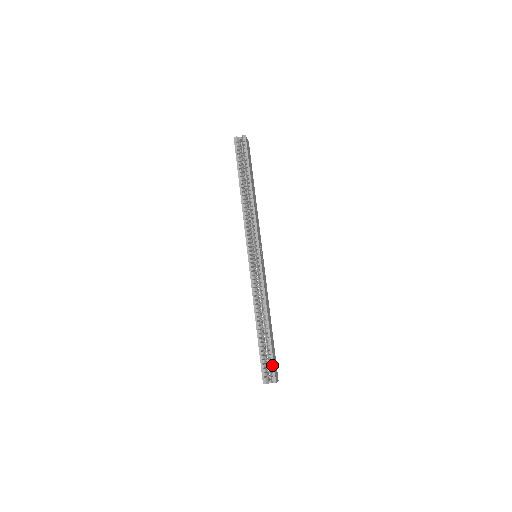
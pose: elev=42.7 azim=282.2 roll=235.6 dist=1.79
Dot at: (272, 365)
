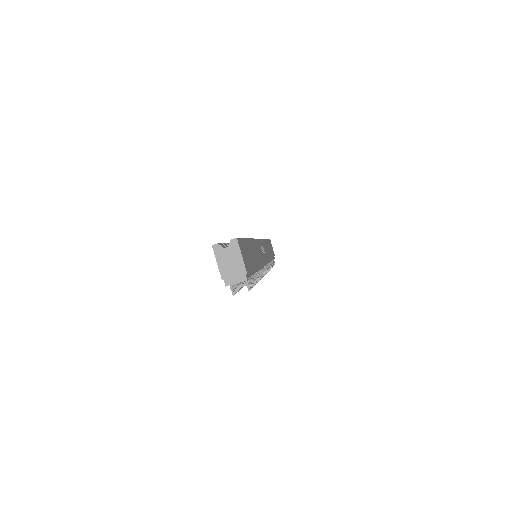
Dot at: occluded
